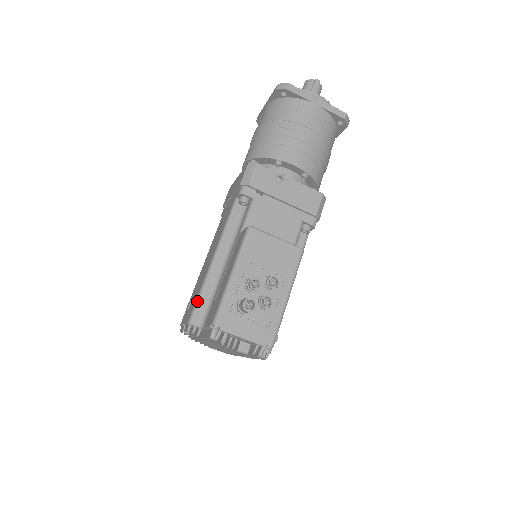
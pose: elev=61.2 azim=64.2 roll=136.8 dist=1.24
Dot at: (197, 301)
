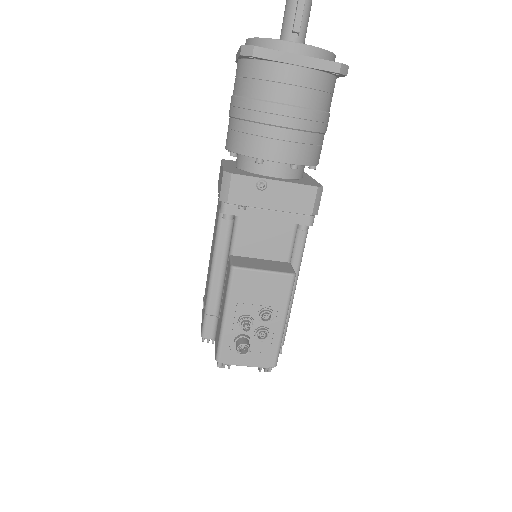
Dot at: (204, 318)
